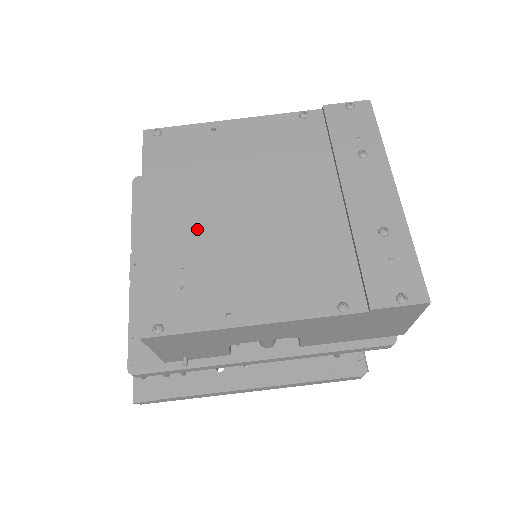
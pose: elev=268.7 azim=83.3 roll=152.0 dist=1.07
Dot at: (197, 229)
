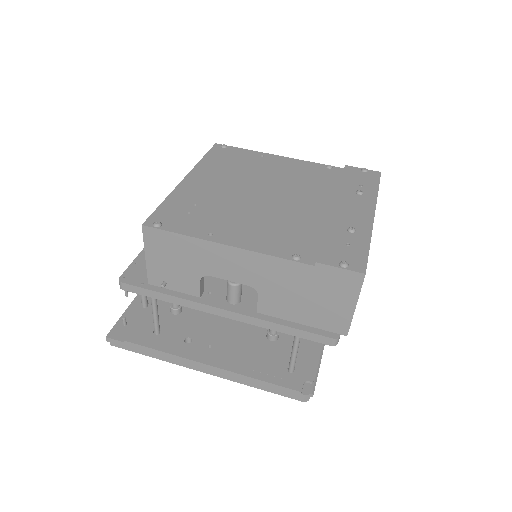
Dot at: (219, 192)
